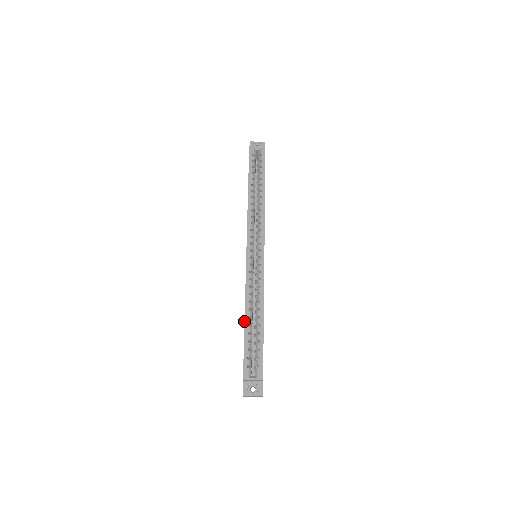
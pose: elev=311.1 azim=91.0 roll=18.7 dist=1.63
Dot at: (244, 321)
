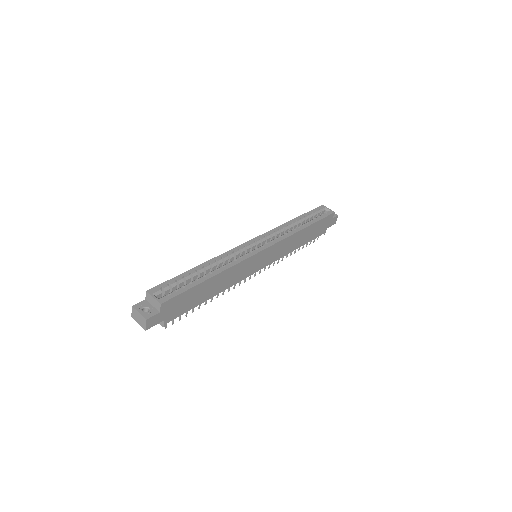
Dot at: (197, 266)
